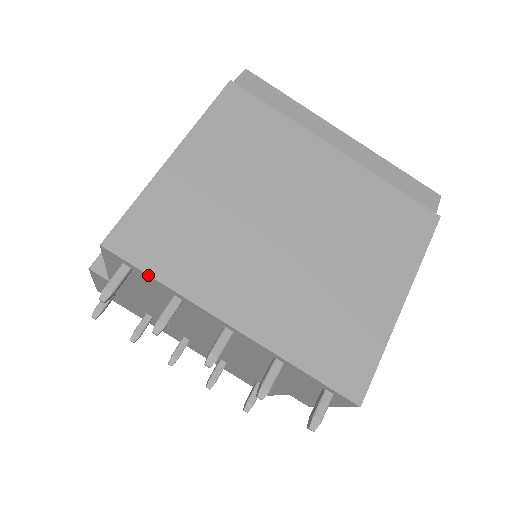
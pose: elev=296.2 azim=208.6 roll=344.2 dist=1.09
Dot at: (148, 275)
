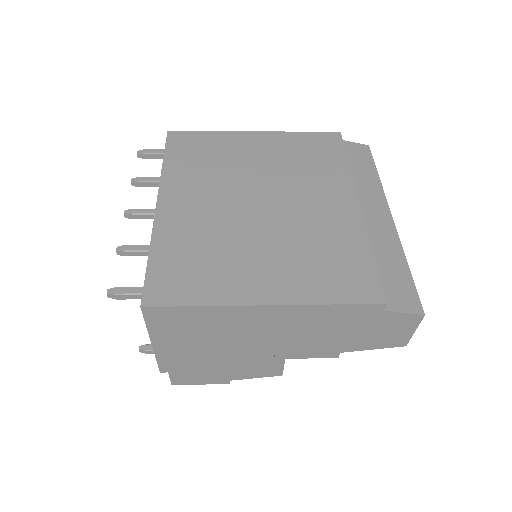
Dot at: (164, 155)
